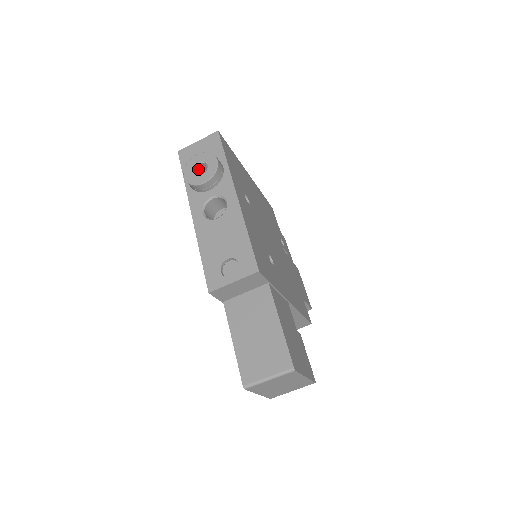
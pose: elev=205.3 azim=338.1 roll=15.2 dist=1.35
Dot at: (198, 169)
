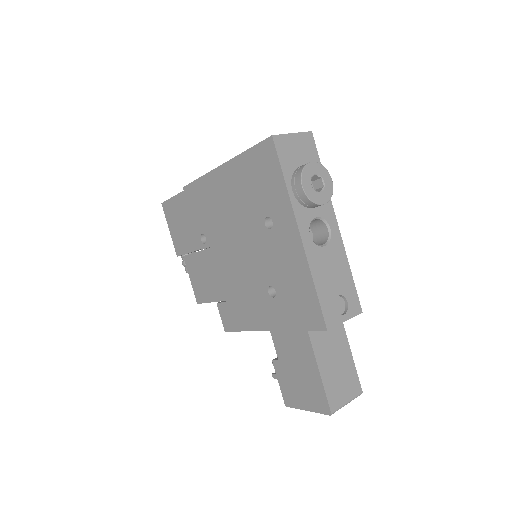
Dot at: (308, 179)
